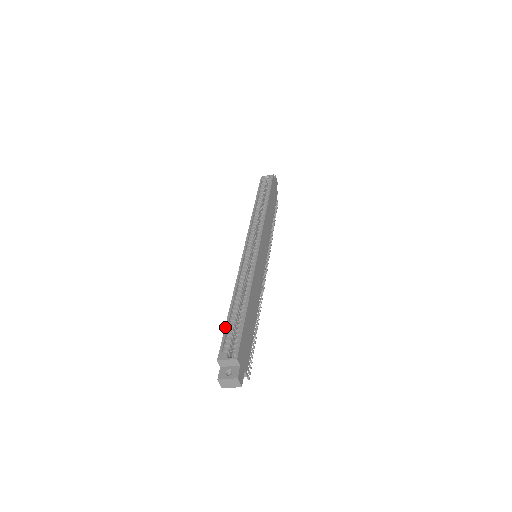
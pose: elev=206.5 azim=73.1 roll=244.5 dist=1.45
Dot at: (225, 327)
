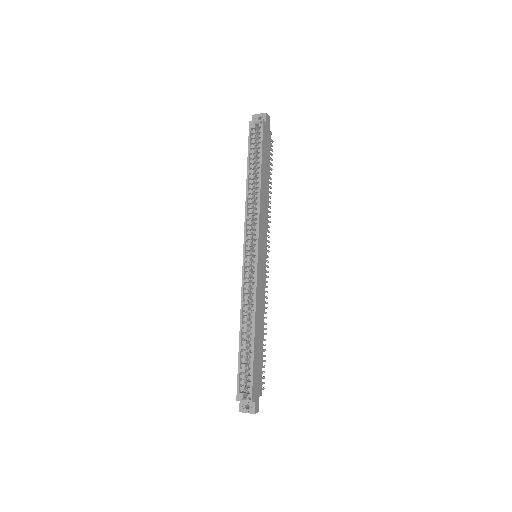
Dot at: (238, 365)
